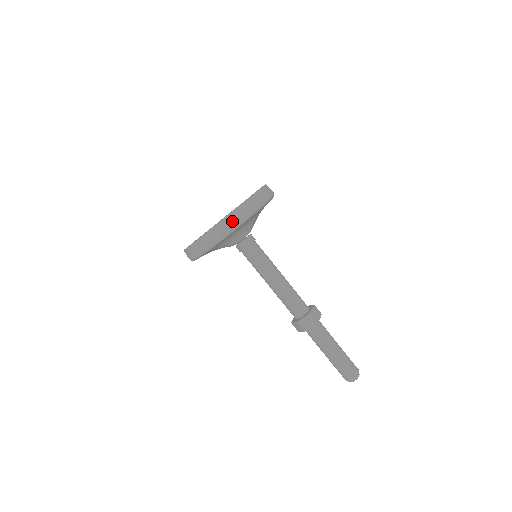
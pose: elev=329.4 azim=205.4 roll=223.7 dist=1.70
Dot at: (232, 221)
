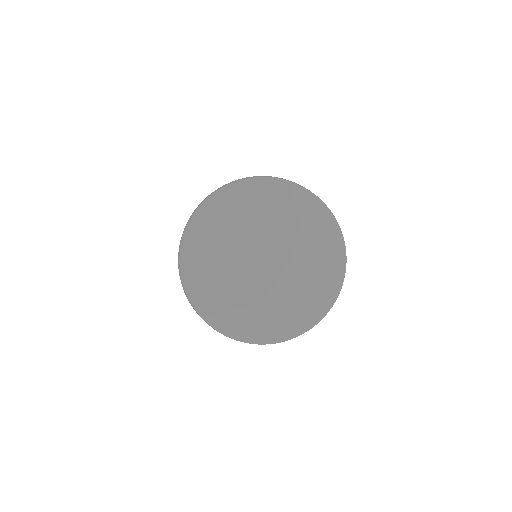
Dot at: occluded
